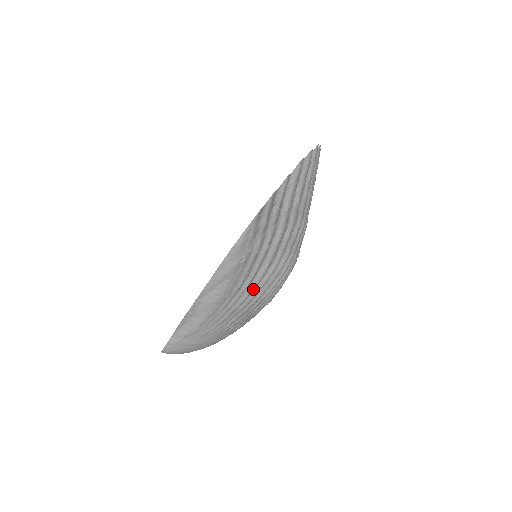
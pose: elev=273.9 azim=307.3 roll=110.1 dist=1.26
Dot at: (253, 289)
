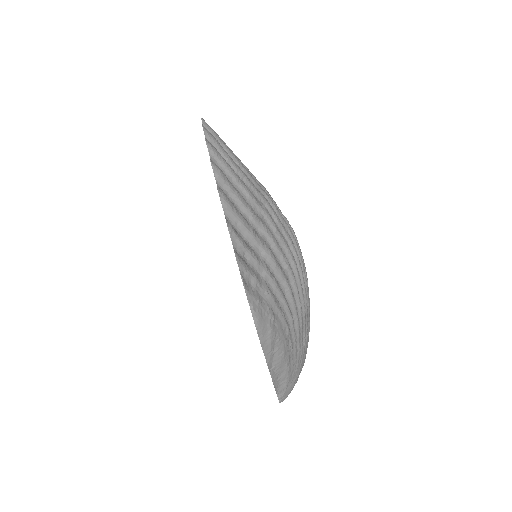
Dot at: (296, 309)
